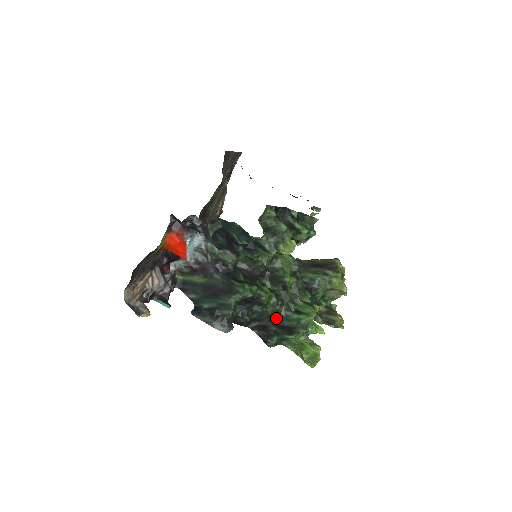
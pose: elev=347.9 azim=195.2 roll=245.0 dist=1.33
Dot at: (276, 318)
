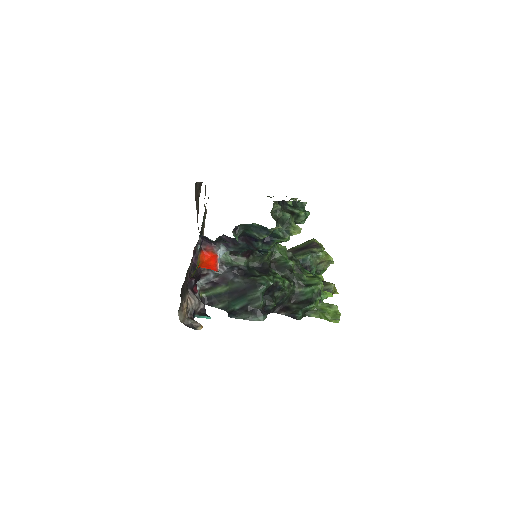
Dot at: (293, 298)
